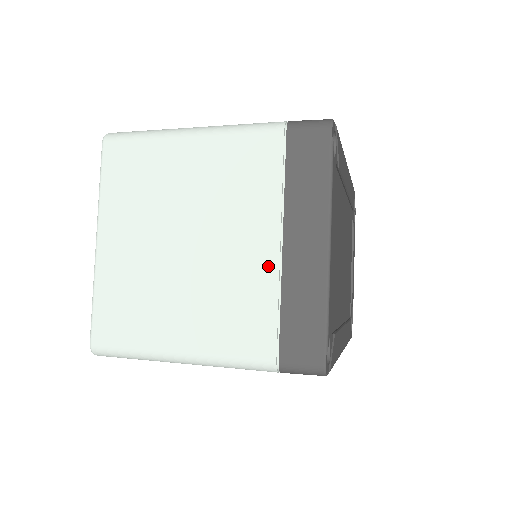
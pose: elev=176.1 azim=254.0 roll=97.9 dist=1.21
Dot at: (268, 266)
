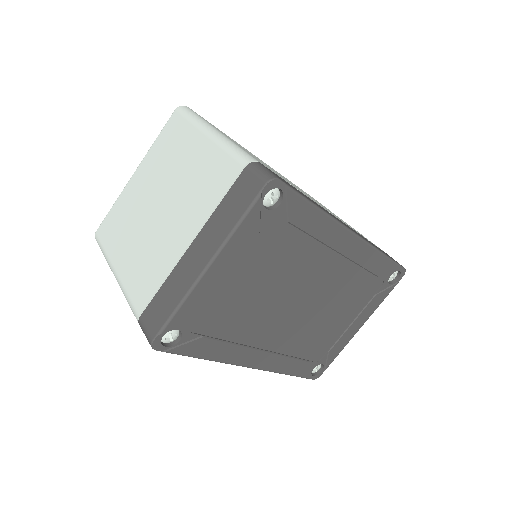
Dot at: (175, 254)
